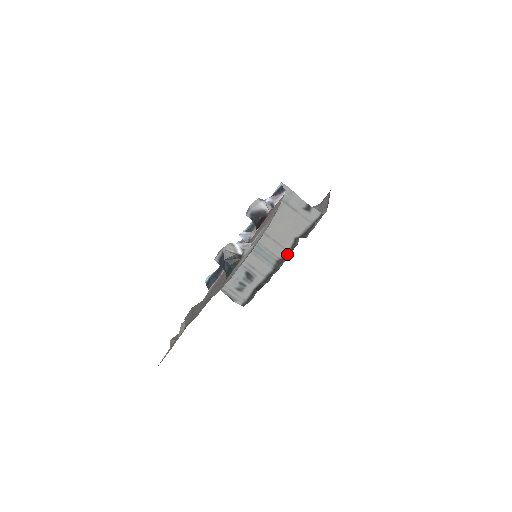
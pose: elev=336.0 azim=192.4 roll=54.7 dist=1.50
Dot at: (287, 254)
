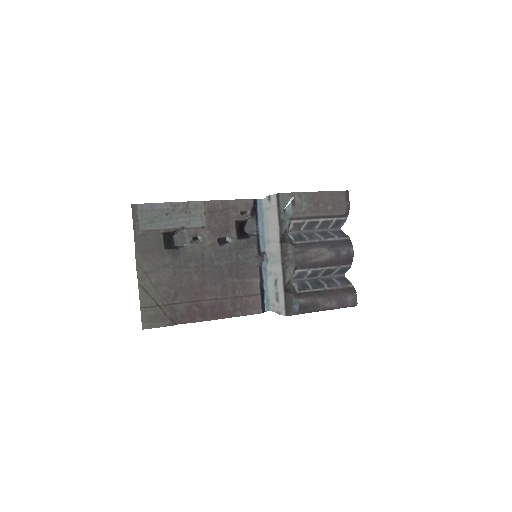
Dot at: (282, 244)
